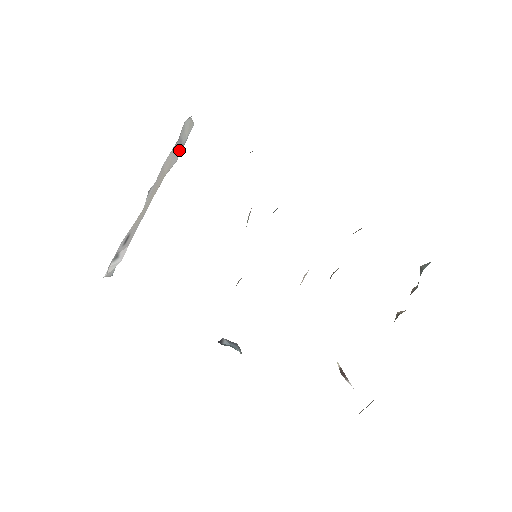
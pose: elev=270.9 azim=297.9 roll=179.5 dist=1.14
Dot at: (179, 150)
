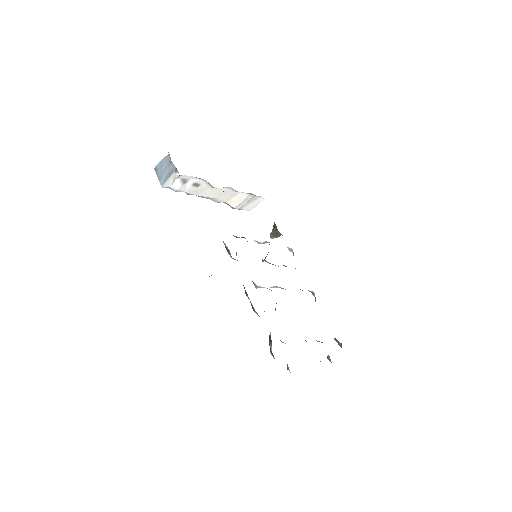
Dot at: (241, 205)
